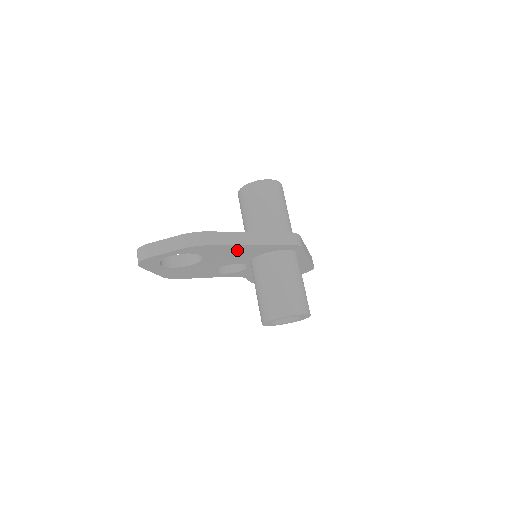
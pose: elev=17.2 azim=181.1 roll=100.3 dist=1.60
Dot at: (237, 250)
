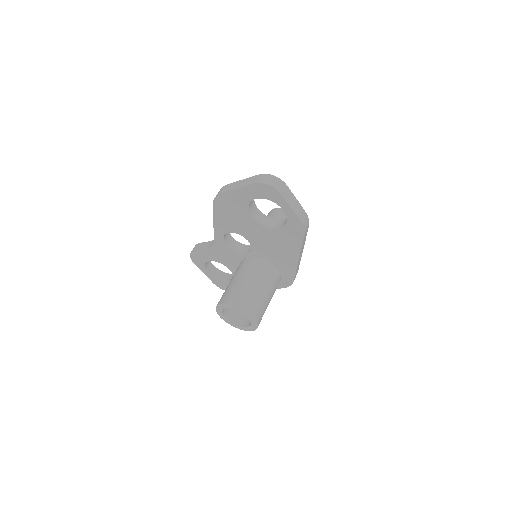
Dot at: (287, 251)
